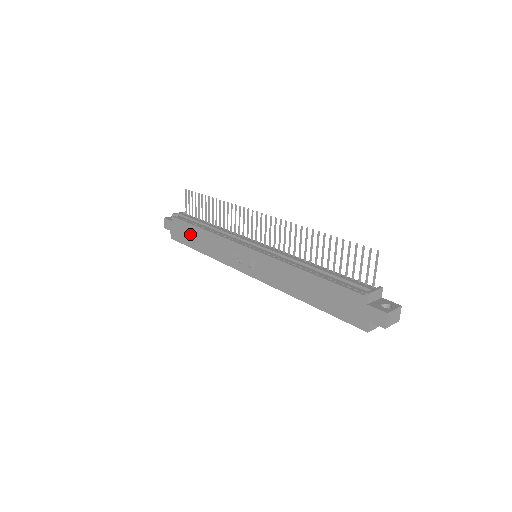
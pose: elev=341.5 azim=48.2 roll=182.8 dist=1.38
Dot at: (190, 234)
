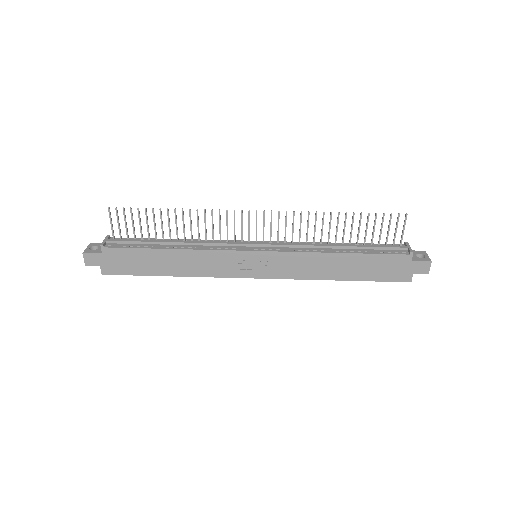
Dot at: (145, 260)
